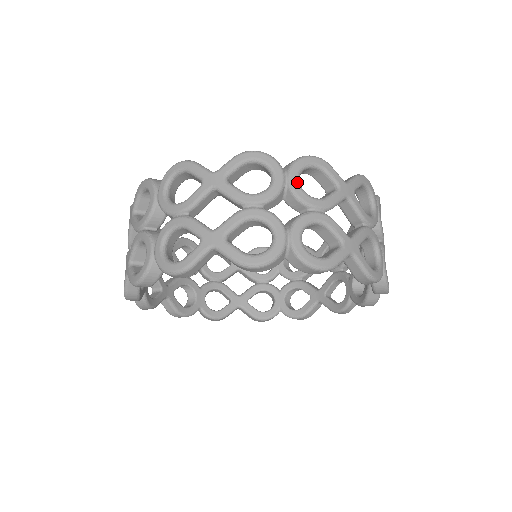
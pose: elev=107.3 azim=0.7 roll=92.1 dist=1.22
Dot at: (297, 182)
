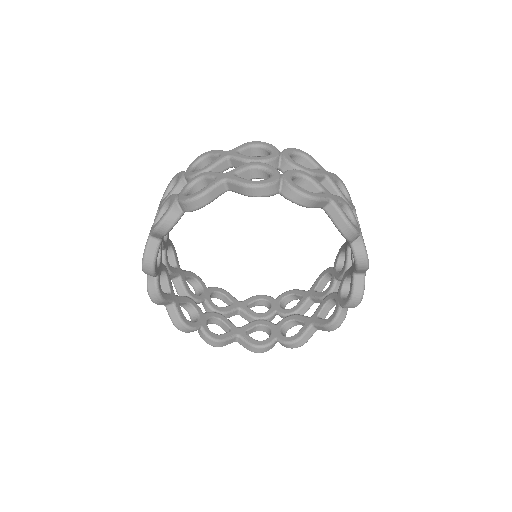
Dot at: (189, 171)
